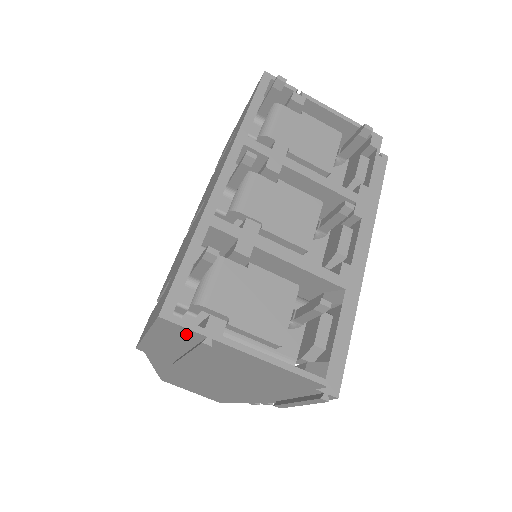
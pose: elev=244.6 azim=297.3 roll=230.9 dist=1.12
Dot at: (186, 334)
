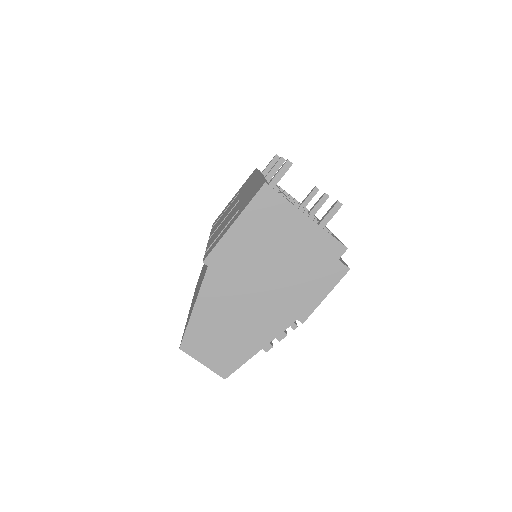
Dot at: (273, 204)
